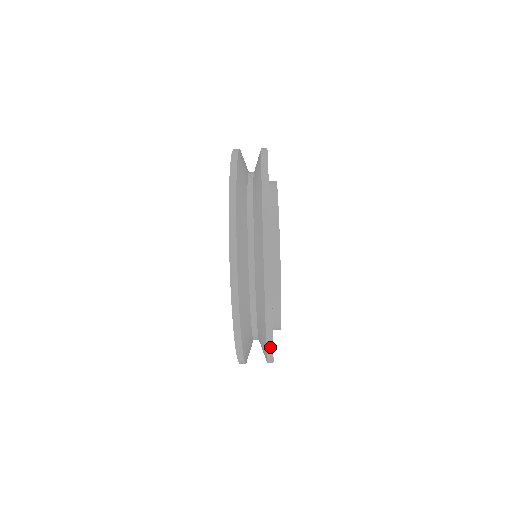
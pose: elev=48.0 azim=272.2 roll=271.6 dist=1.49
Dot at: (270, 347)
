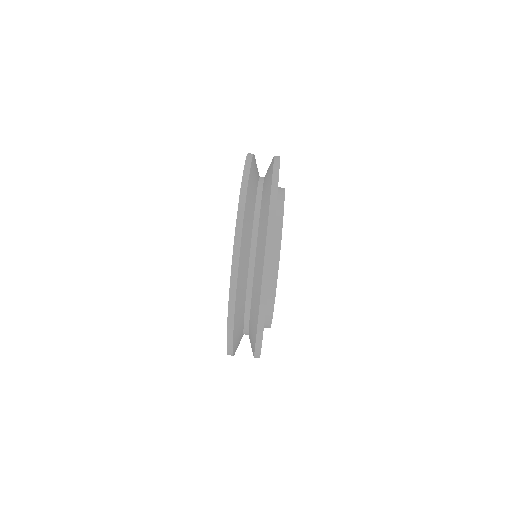
Dot at: (260, 336)
